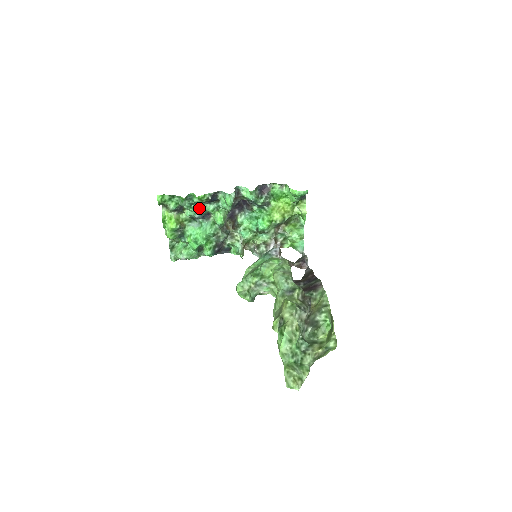
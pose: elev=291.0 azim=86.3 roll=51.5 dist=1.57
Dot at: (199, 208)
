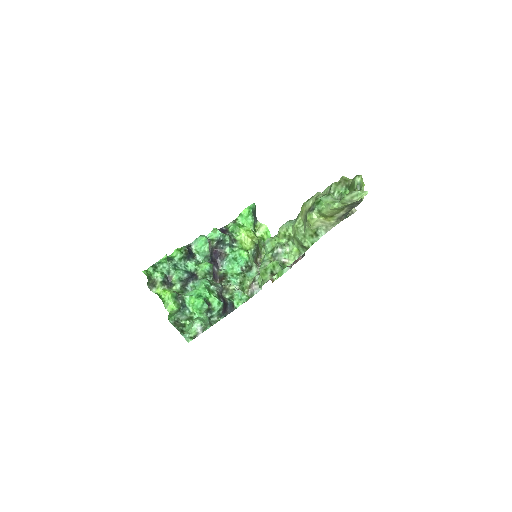
Dot at: (183, 269)
